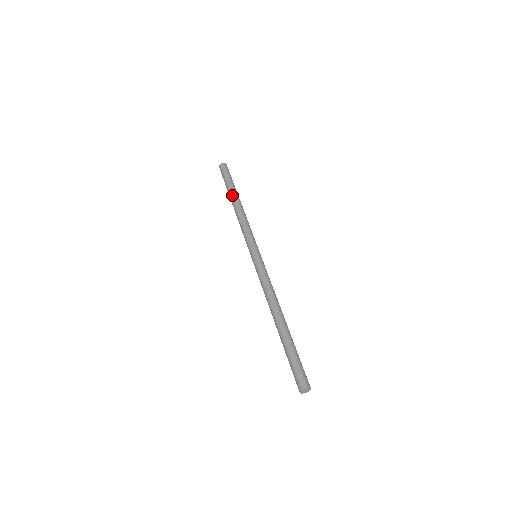
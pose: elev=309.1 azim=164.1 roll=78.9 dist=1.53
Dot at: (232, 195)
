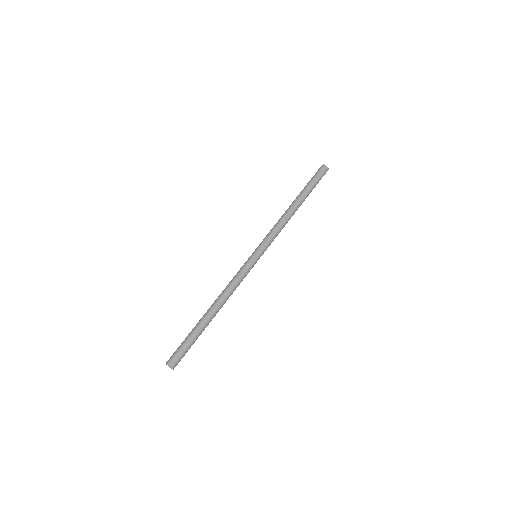
Dot at: (297, 197)
